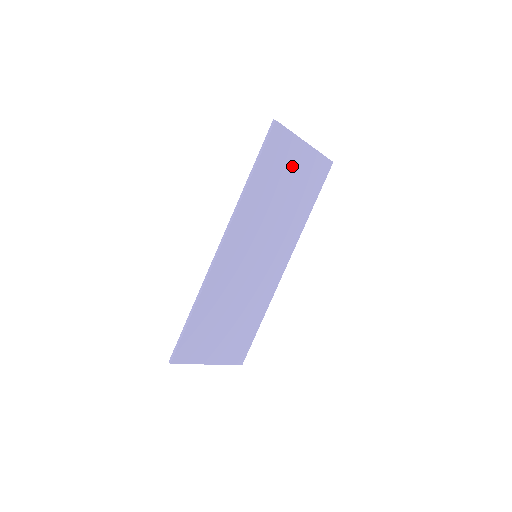
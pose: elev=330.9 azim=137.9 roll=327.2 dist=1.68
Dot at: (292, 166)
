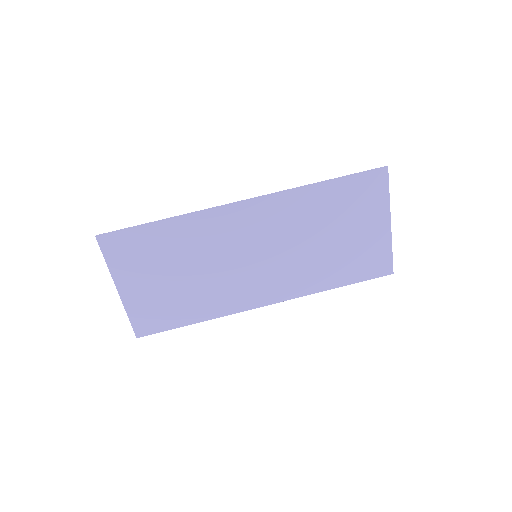
Dot at: (361, 224)
